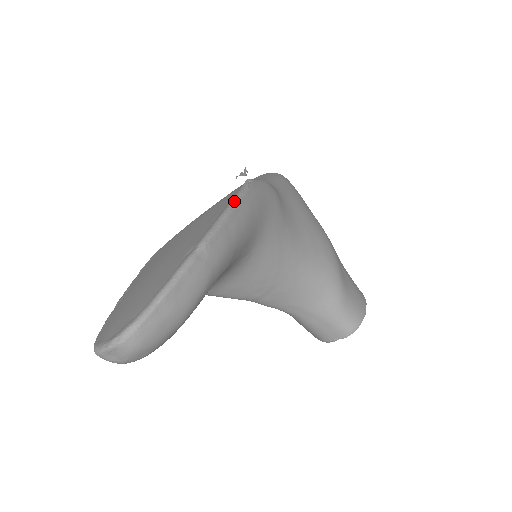
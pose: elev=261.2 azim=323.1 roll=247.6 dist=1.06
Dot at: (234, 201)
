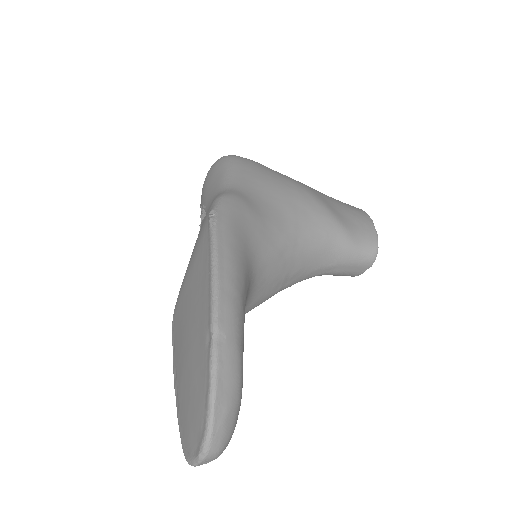
Dot at: (213, 256)
